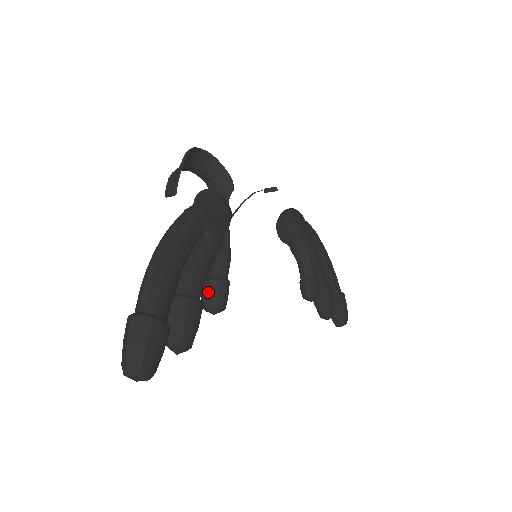
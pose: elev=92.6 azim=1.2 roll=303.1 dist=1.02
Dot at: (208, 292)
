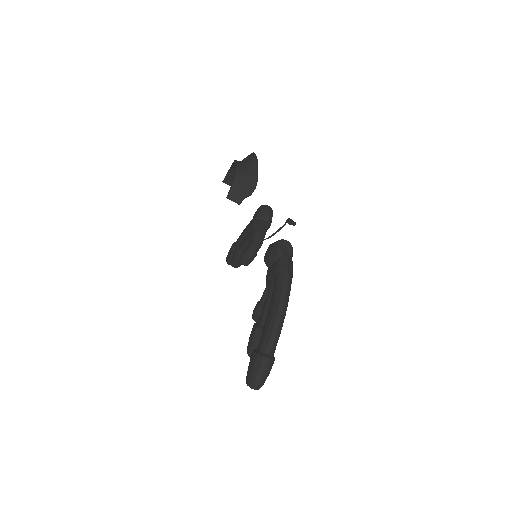
Dot at: occluded
